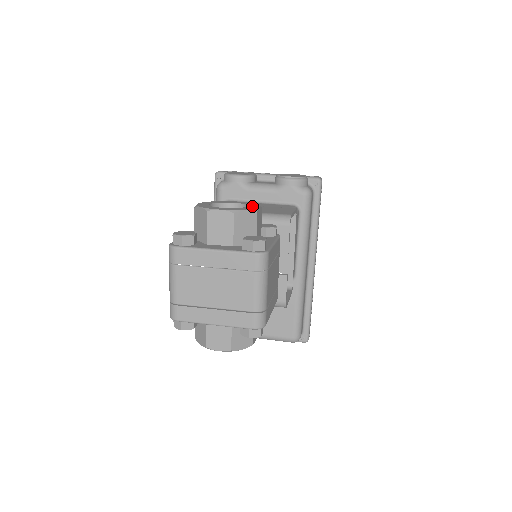
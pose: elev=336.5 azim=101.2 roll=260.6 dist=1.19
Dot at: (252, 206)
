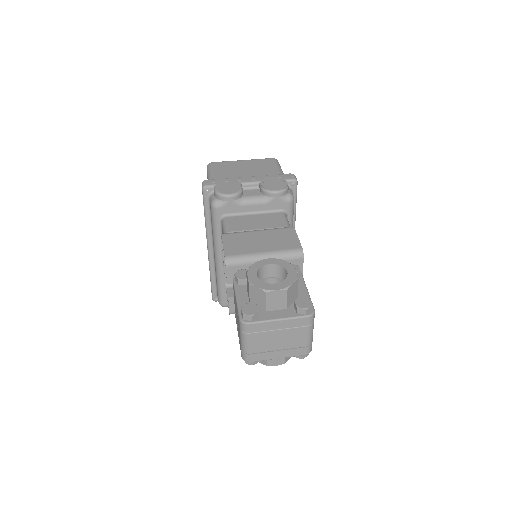
Dot at: (290, 271)
